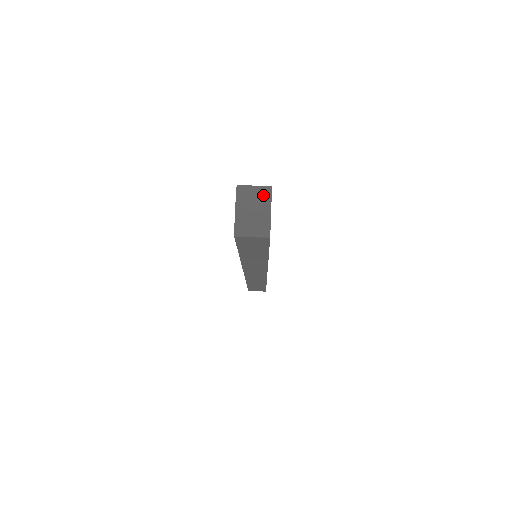
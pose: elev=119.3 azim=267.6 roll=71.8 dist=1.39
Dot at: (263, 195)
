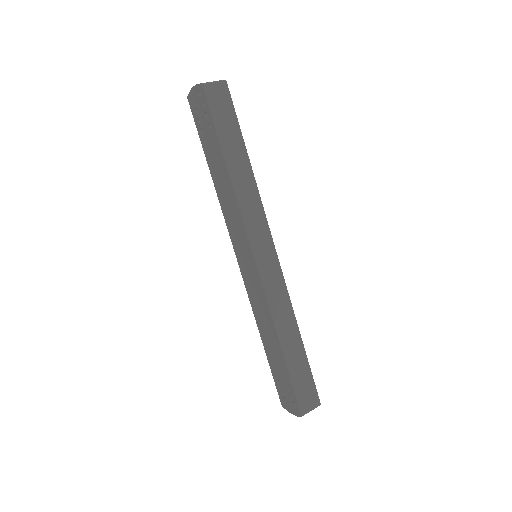
Dot at: occluded
